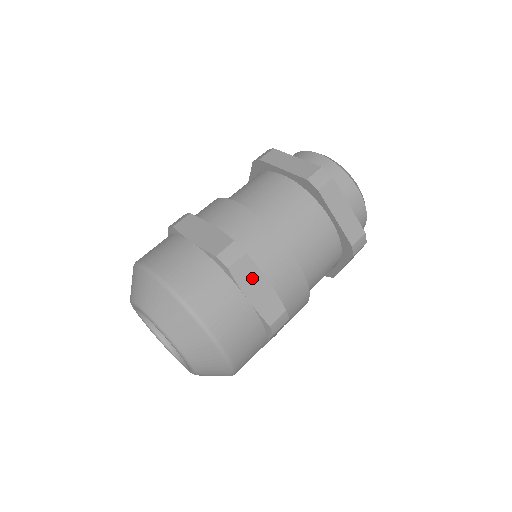
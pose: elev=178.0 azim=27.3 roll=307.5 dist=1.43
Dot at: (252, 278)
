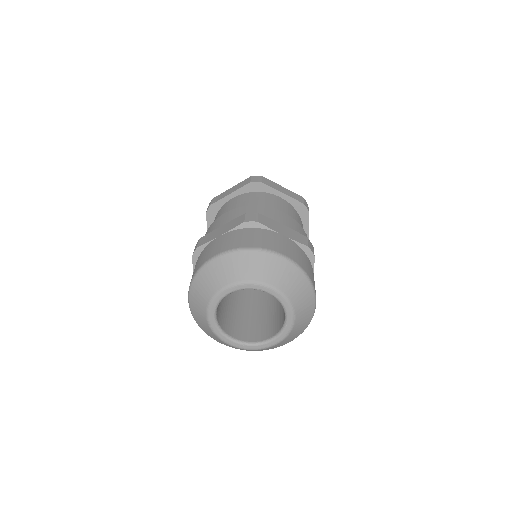
Dot at: occluded
